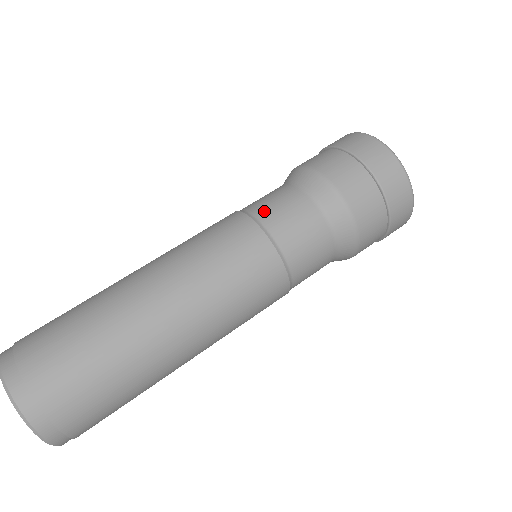
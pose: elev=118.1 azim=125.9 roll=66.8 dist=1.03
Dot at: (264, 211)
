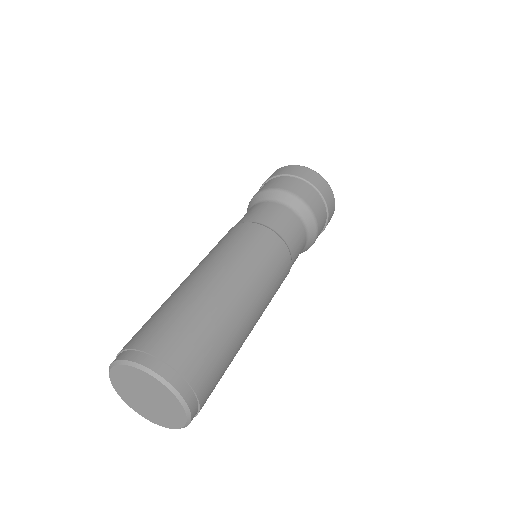
Dot at: (260, 218)
